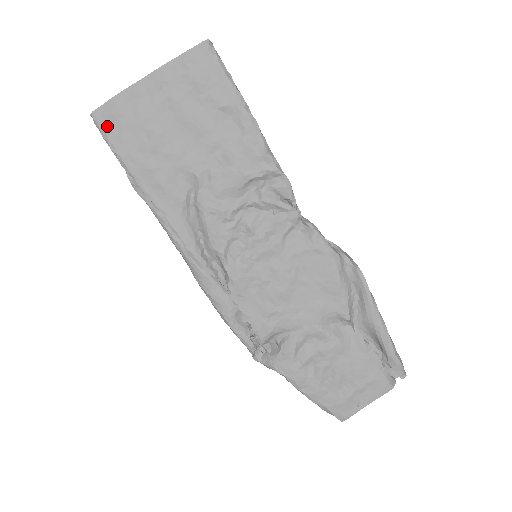
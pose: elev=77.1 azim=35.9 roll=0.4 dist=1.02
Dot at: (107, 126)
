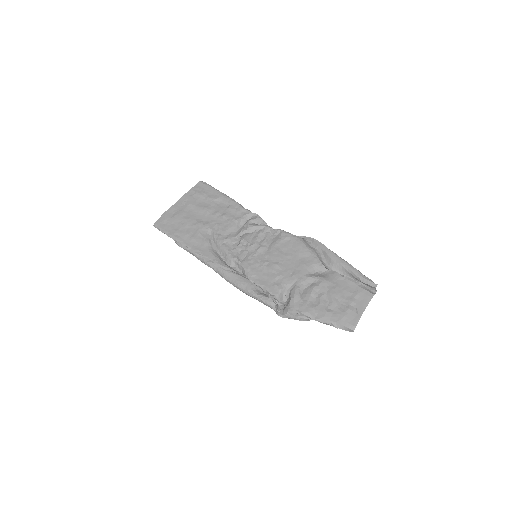
Dot at: (162, 226)
